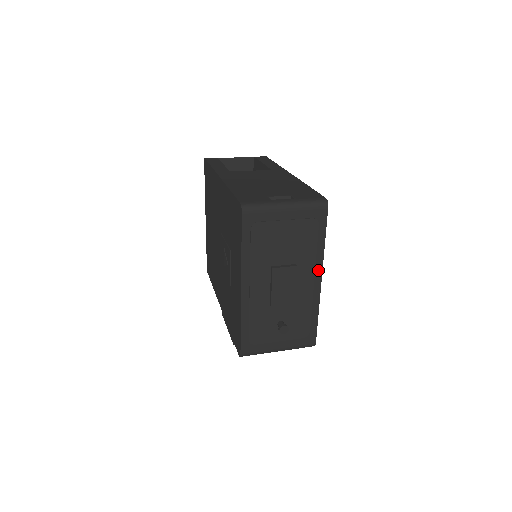
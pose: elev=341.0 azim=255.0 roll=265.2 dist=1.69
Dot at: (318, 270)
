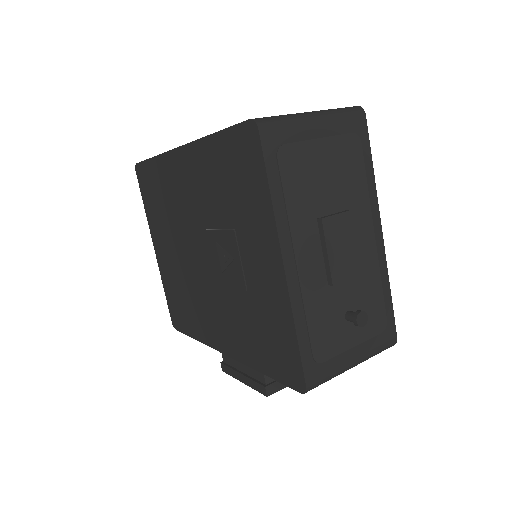
Dot at: (375, 216)
